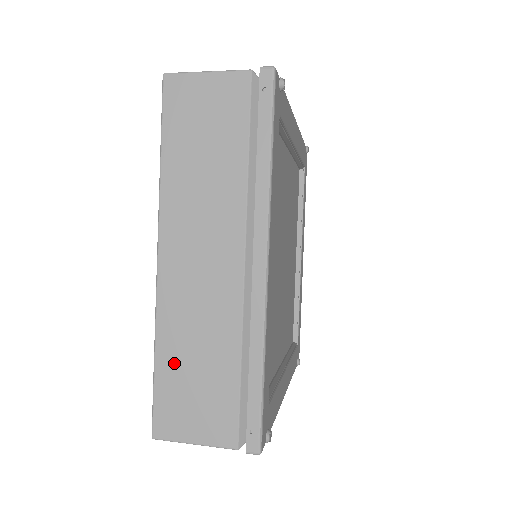
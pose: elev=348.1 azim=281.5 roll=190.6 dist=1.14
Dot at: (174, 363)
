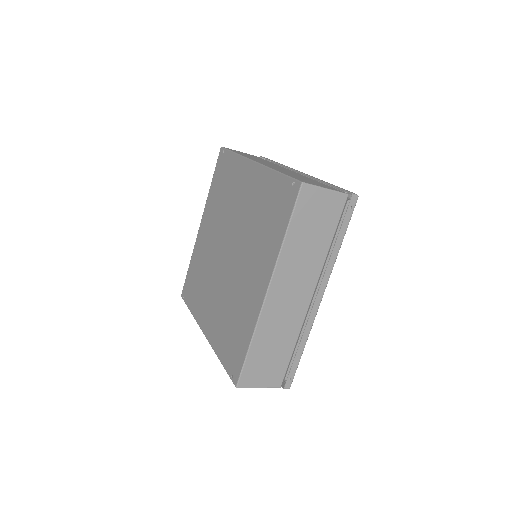
Dot at: (260, 348)
